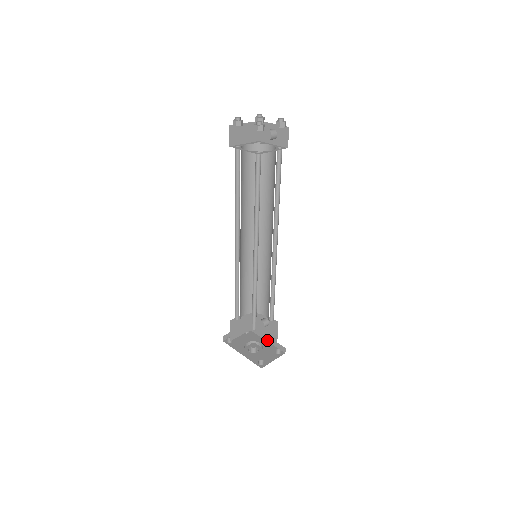
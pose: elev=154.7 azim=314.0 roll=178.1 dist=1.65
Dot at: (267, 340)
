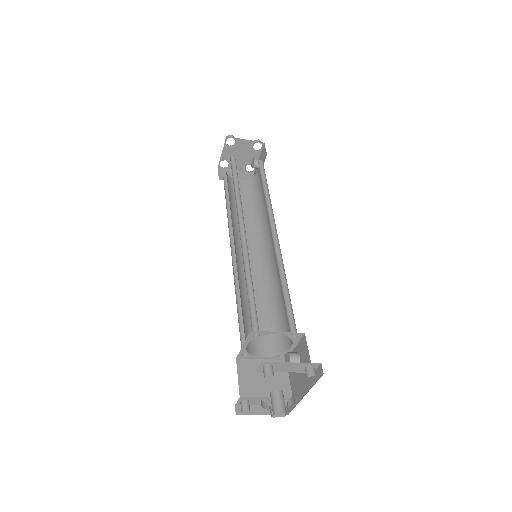
Dot at: (305, 391)
